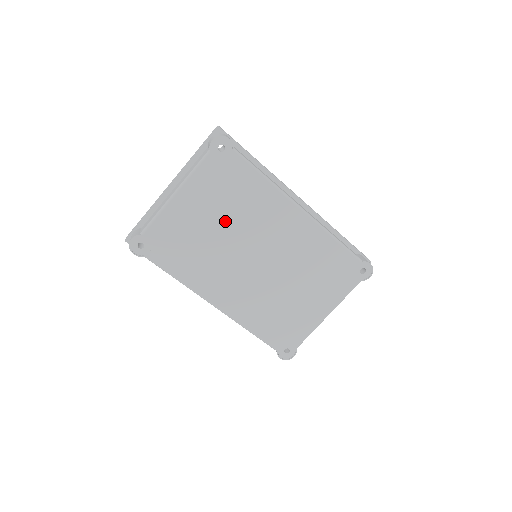
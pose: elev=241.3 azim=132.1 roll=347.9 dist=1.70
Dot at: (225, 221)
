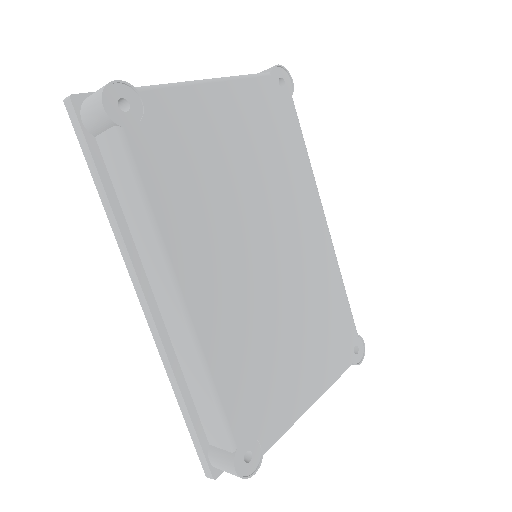
Dot at: (253, 169)
